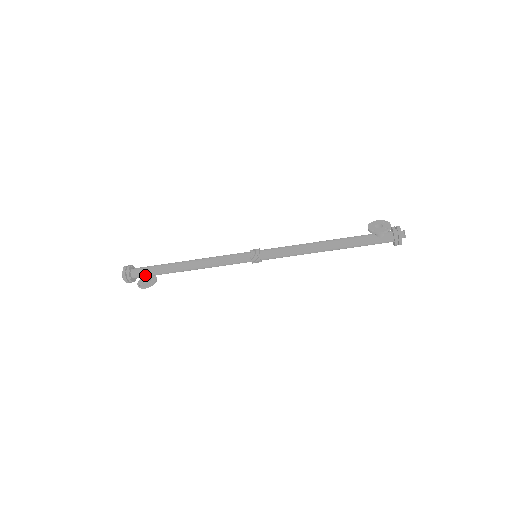
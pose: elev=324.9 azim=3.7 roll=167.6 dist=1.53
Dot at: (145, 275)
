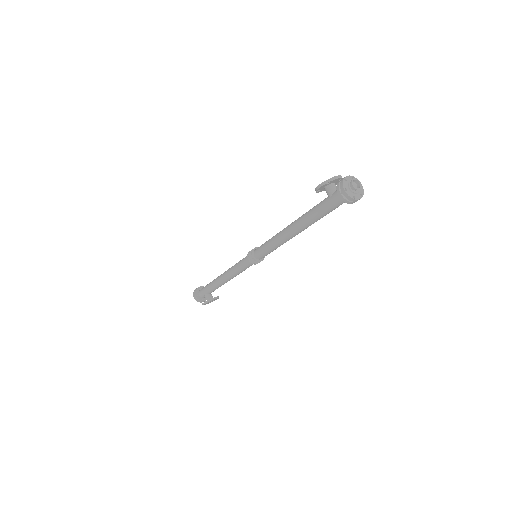
Dot at: (204, 292)
